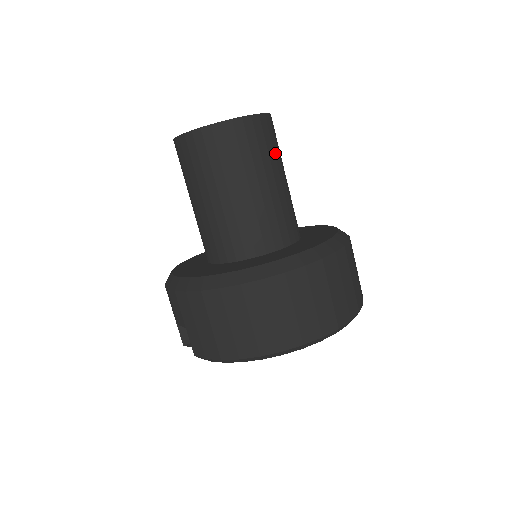
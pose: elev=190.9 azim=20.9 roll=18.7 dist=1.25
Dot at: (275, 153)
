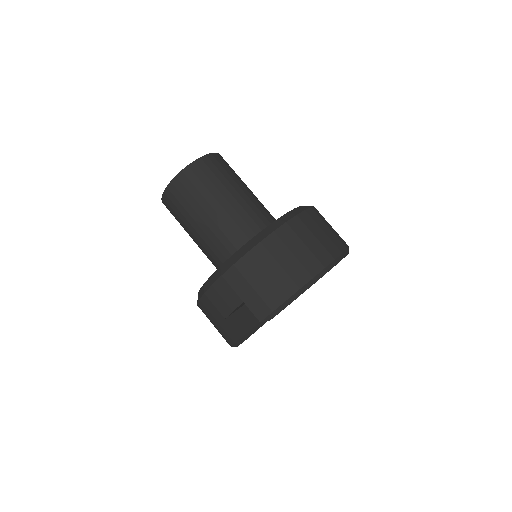
Dot at: (238, 176)
